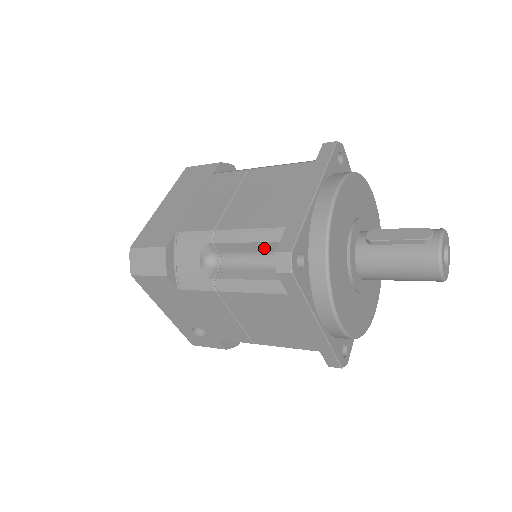
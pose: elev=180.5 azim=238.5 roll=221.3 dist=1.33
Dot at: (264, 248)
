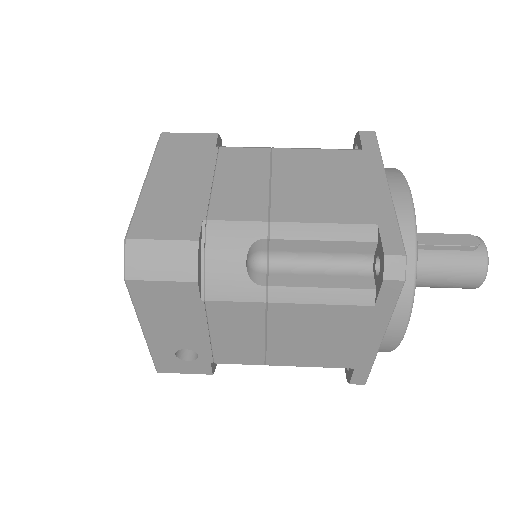
Dot at: (342, 248)
